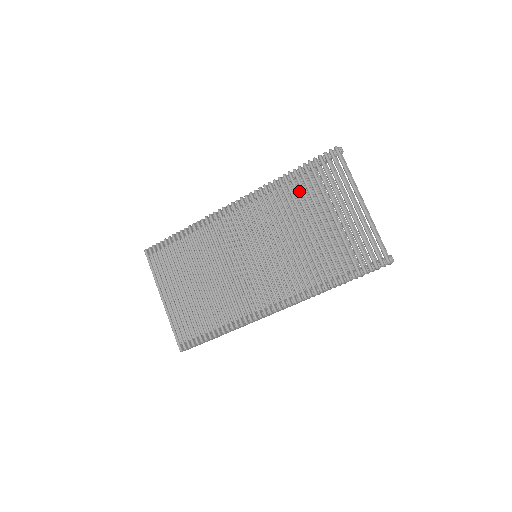
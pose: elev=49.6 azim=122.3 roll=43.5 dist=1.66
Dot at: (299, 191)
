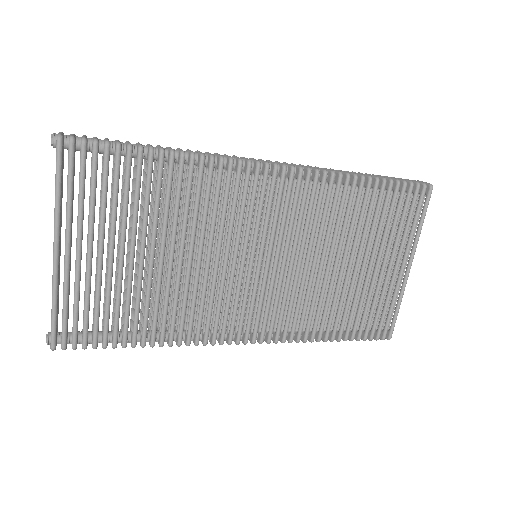
Dot at: (361, 207)
